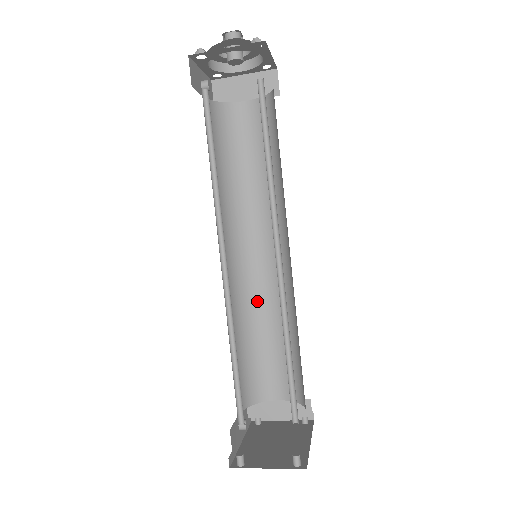
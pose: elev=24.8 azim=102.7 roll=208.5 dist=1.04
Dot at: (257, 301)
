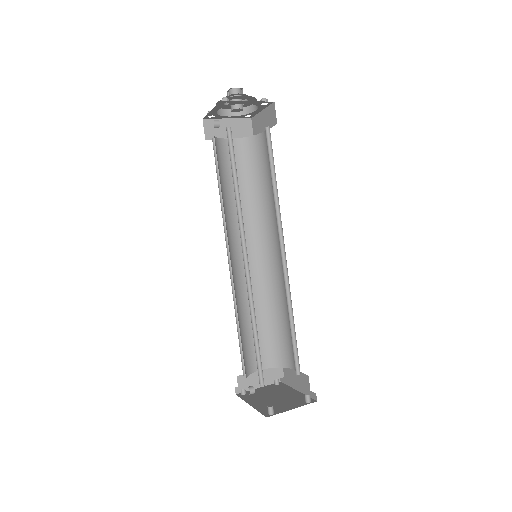
Dot at: (244, 293)
